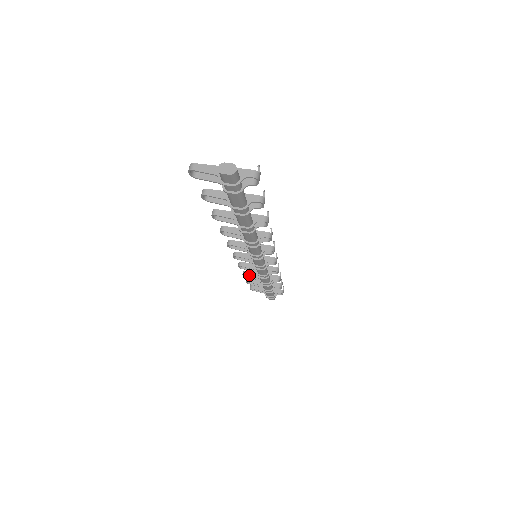
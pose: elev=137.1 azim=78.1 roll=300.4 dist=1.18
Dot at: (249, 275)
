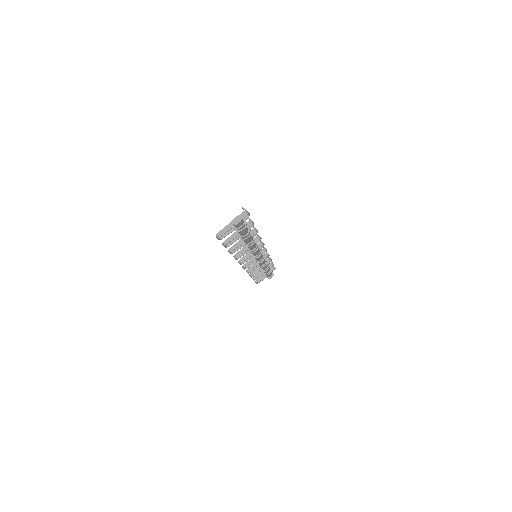
Dot at: (254, 273)
